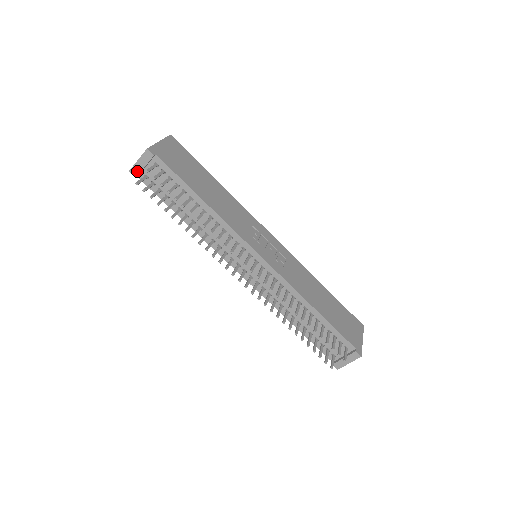
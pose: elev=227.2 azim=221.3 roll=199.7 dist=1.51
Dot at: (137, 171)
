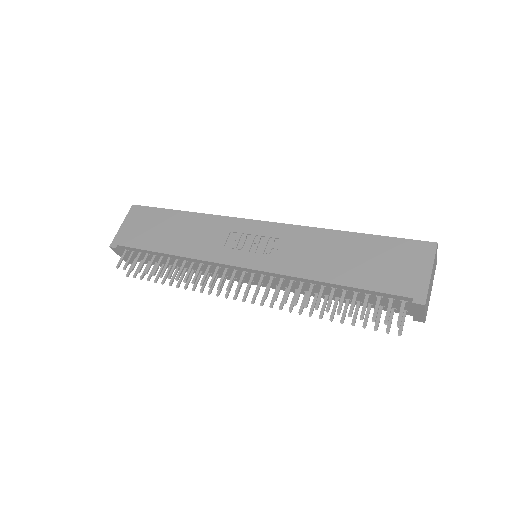
Dot at: occluded
